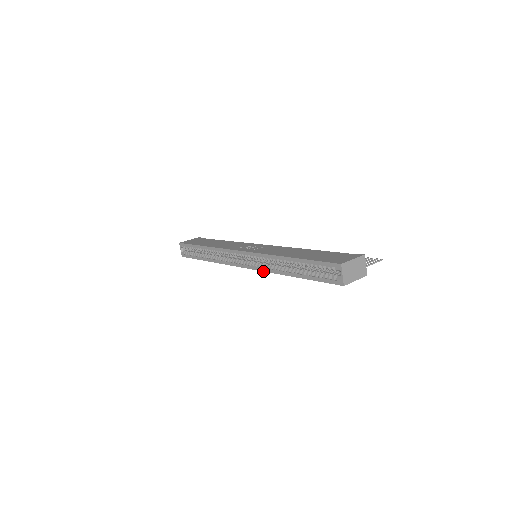
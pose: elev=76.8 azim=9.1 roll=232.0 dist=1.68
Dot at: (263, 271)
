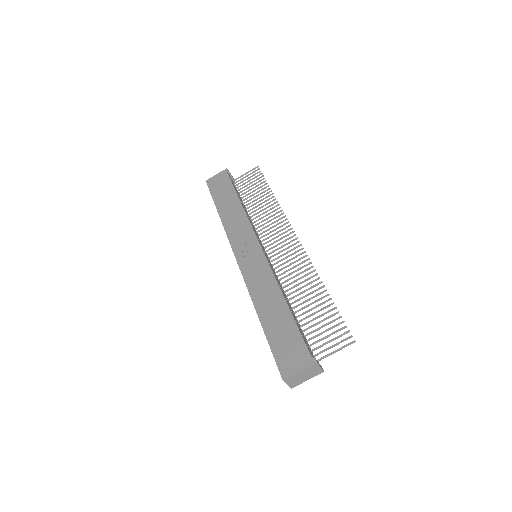
Dot at: occluded
